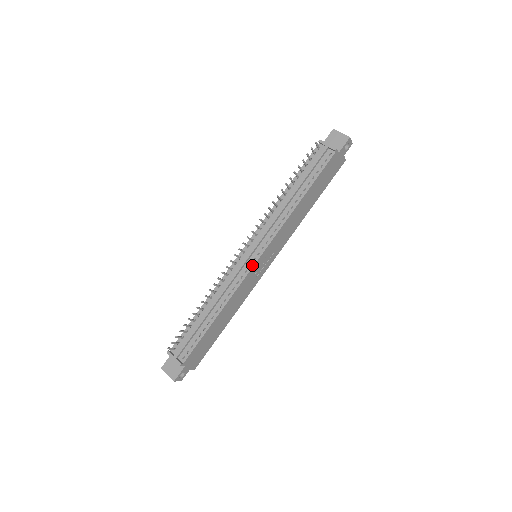
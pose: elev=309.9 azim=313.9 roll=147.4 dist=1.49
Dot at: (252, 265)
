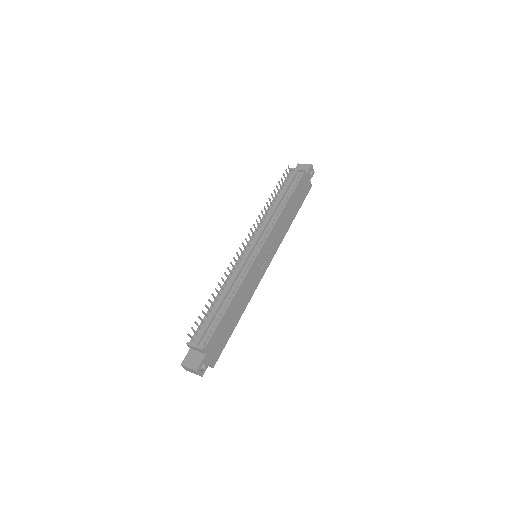
Dot at: (255, 256)
